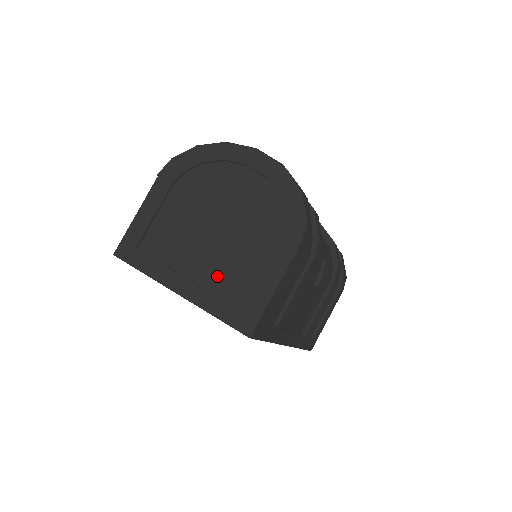
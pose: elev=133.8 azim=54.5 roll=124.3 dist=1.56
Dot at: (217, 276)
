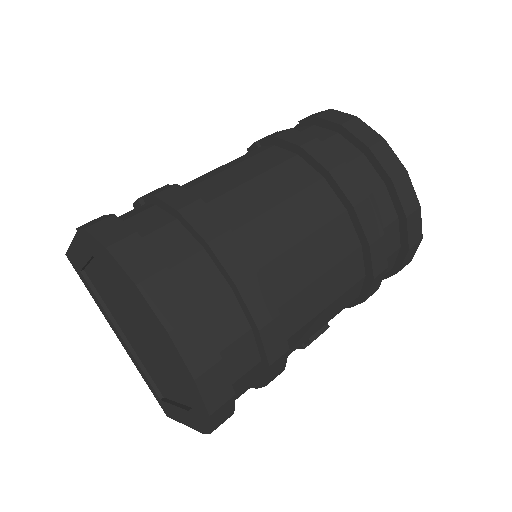
Dot at: (145, 362)
